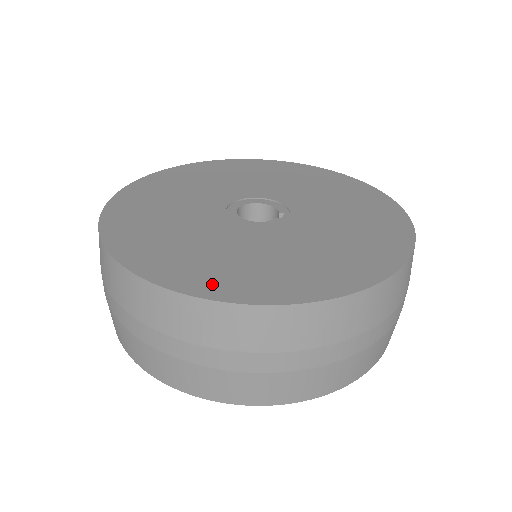
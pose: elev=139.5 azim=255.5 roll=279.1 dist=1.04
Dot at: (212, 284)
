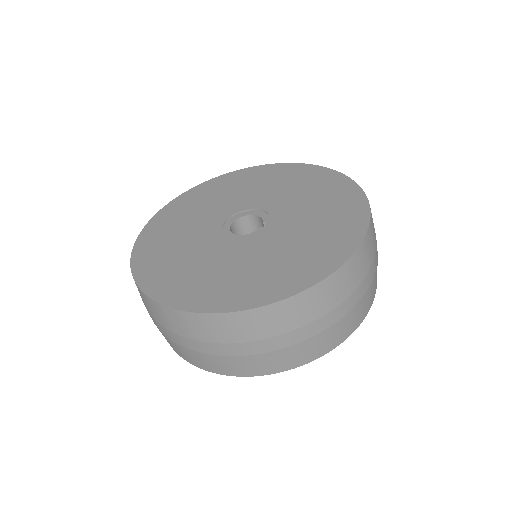
Dot at: (206, 300)
